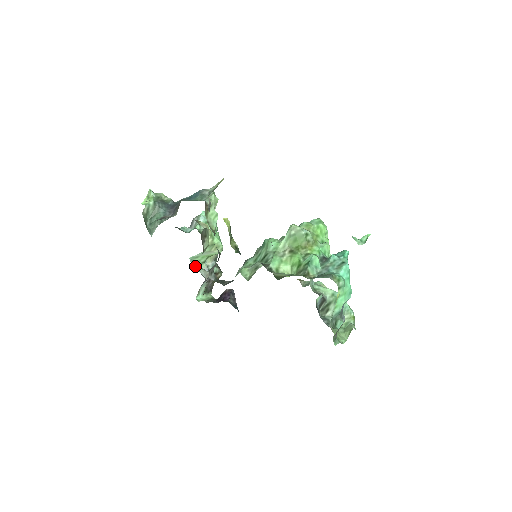
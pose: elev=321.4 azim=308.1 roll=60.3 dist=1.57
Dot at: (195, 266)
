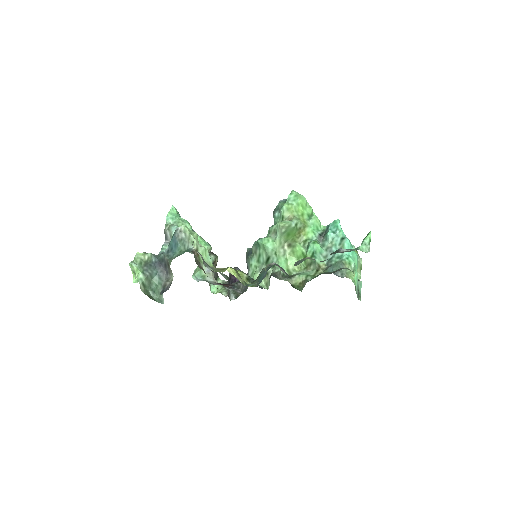
Dot at: (200, 278)
